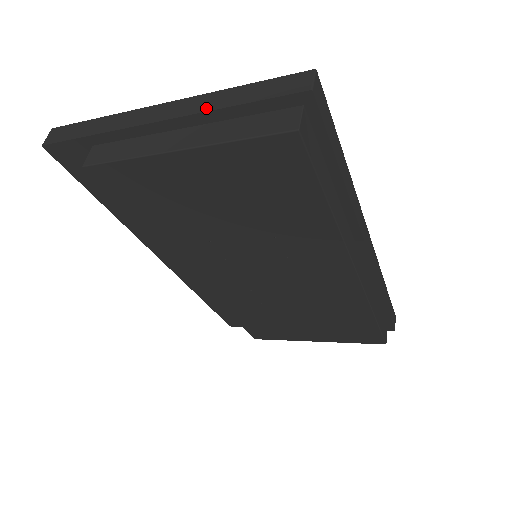
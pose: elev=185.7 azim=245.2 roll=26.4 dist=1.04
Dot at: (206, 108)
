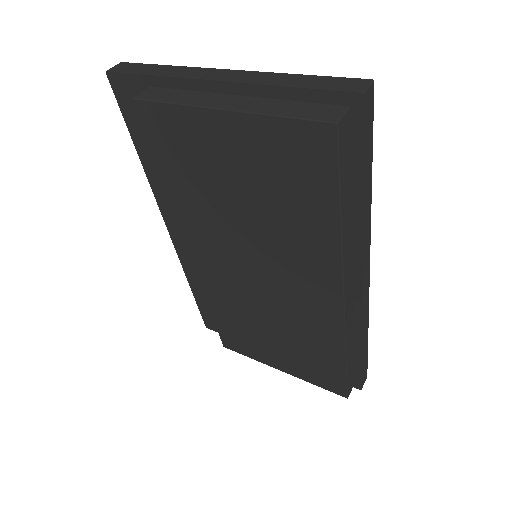
Dot at: (263, 82)
